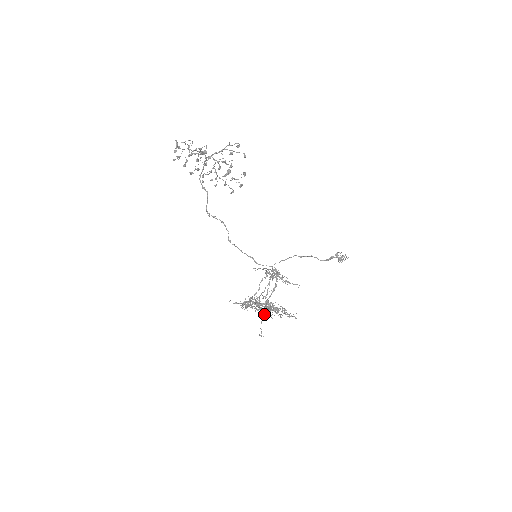
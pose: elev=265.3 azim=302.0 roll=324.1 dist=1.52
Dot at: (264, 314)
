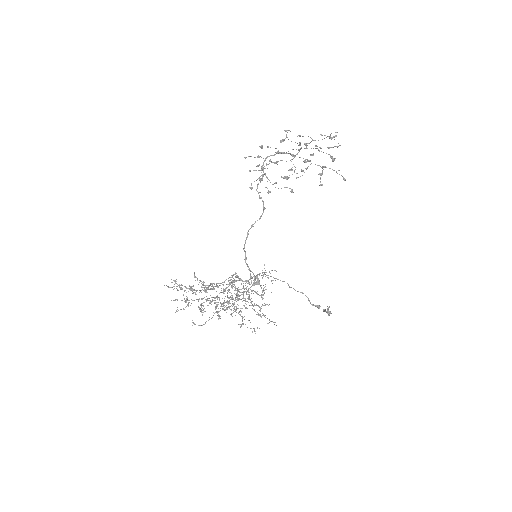
Dot at: occluded
